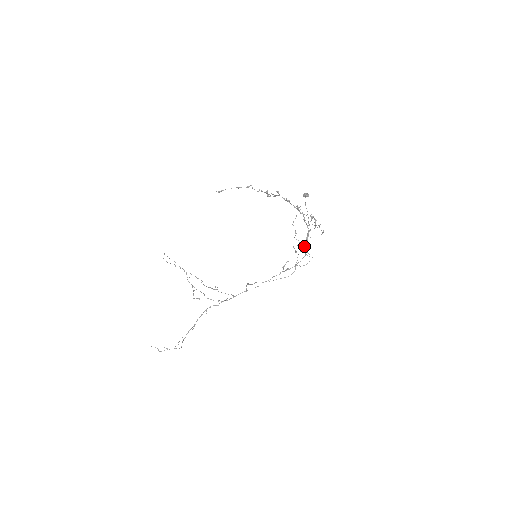
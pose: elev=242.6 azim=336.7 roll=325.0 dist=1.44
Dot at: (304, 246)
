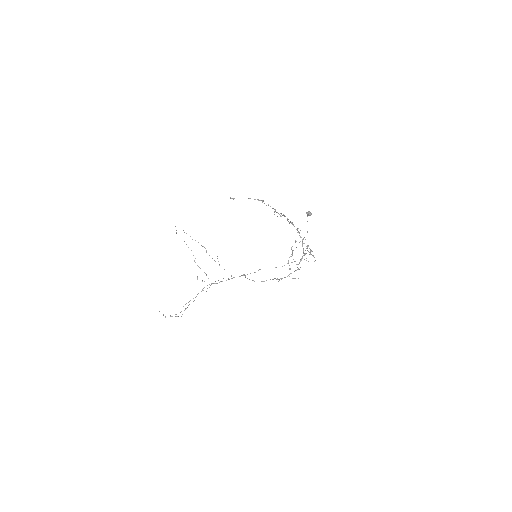
Dot at: (298, 264)
